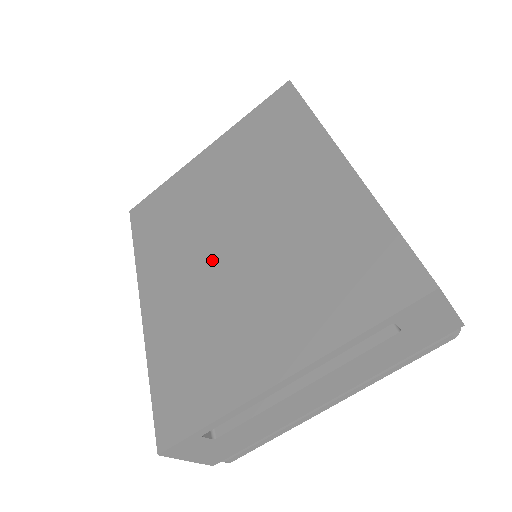
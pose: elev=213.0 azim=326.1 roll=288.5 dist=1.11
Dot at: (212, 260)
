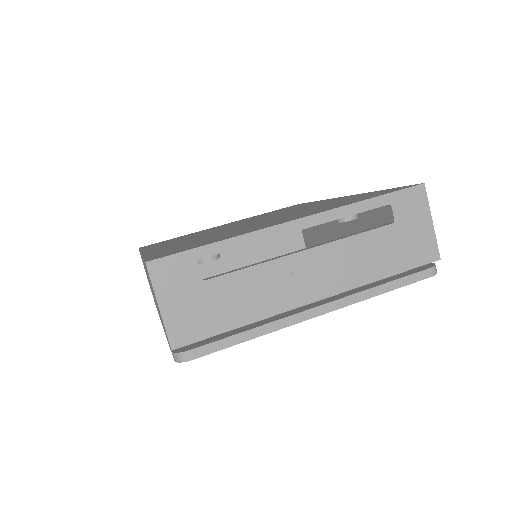
Dot at: (226, 229)
